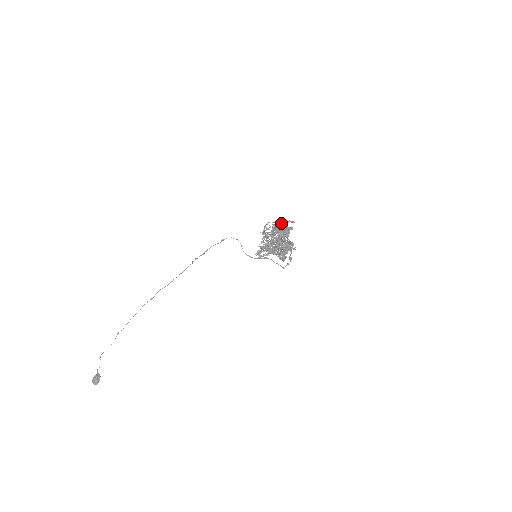
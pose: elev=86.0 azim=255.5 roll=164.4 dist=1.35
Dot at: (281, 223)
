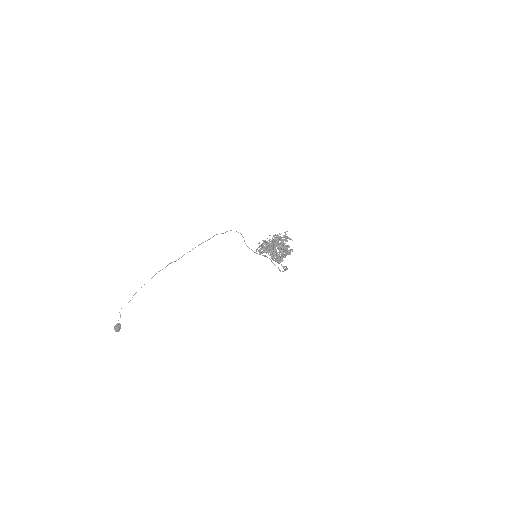
Dot at: (279, 238)
